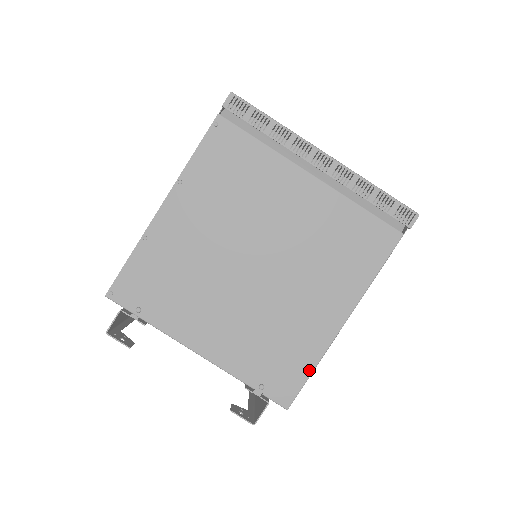
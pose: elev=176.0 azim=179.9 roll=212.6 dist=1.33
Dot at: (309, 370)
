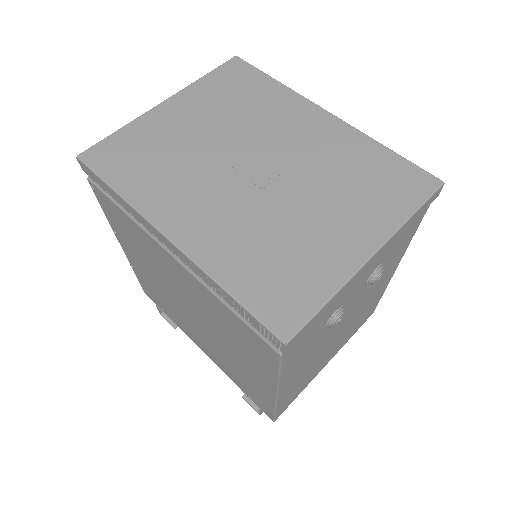
Dot at: (271, 409)
